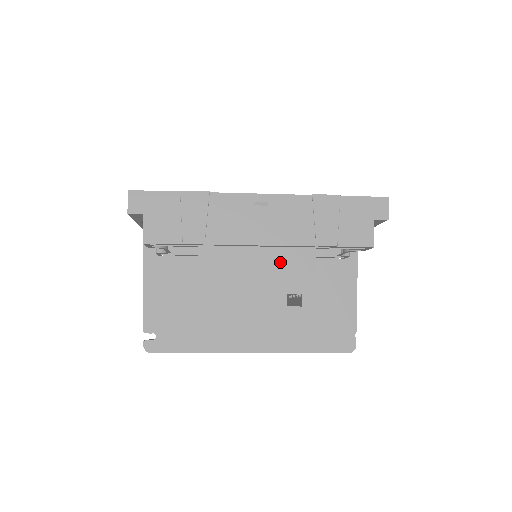
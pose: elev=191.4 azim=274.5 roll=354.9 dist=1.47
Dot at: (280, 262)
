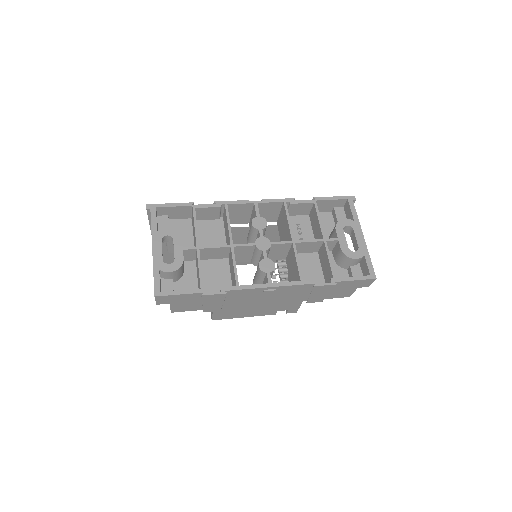
Dot at: (276, 303)
